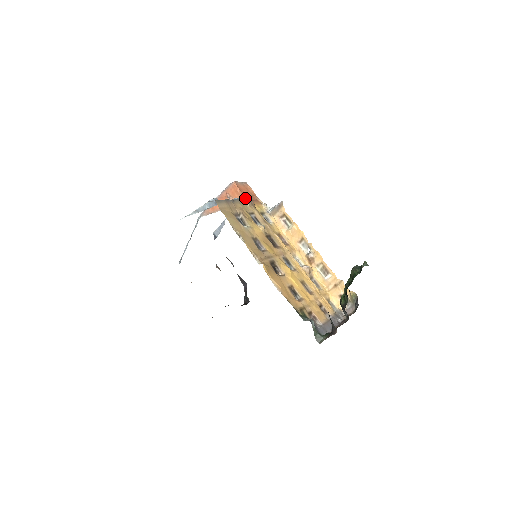
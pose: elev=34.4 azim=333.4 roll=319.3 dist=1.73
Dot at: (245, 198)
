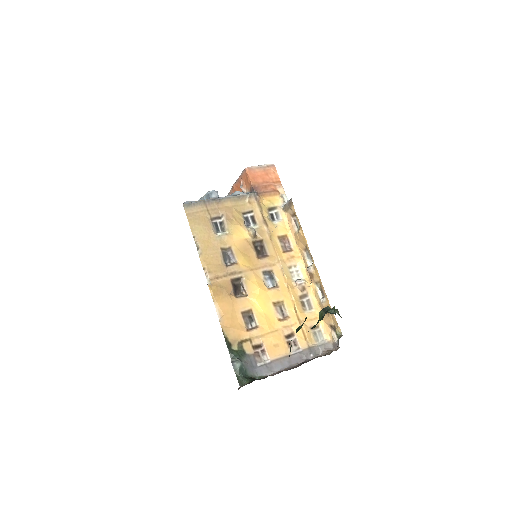
Dot at: (253, 190)
